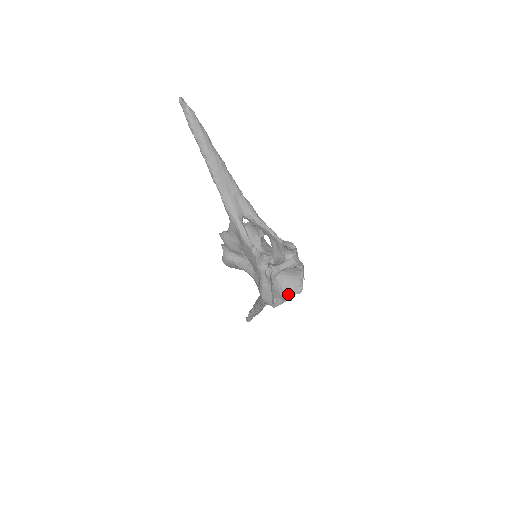
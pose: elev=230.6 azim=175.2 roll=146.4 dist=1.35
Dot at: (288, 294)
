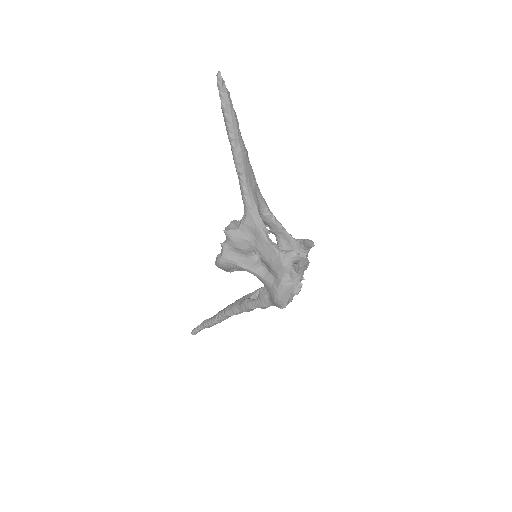
Dot at: (290, 295)
